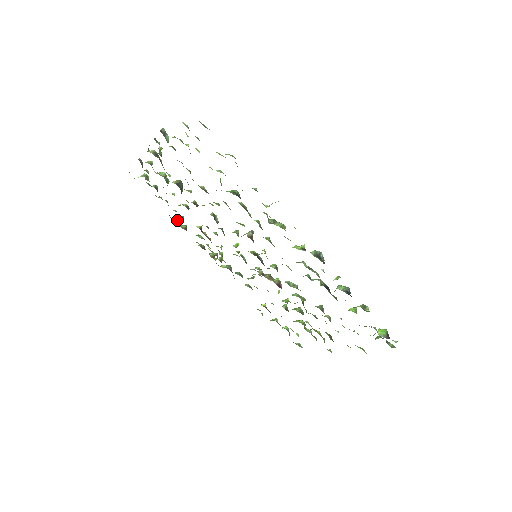
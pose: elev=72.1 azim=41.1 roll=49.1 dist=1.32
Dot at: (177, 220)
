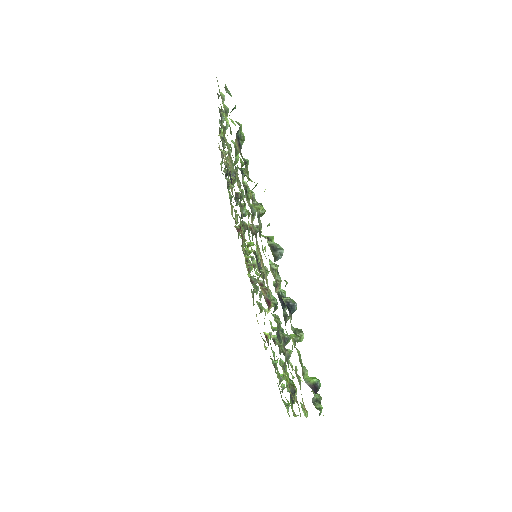
Dot at: occluded
